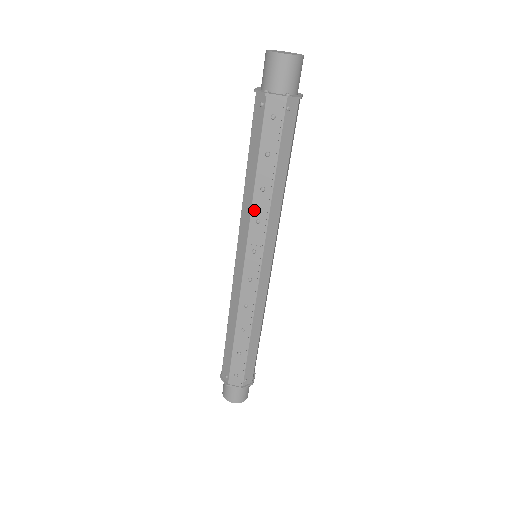
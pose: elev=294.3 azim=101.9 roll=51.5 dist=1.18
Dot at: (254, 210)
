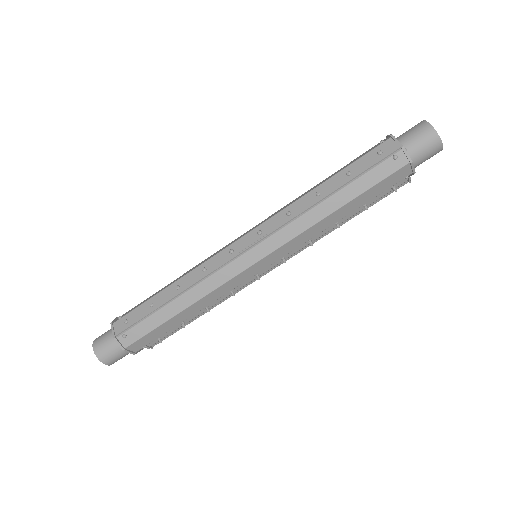
Dot at: (296, 203)
